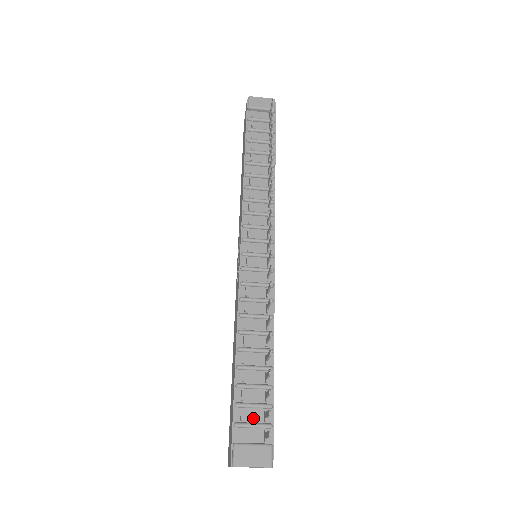
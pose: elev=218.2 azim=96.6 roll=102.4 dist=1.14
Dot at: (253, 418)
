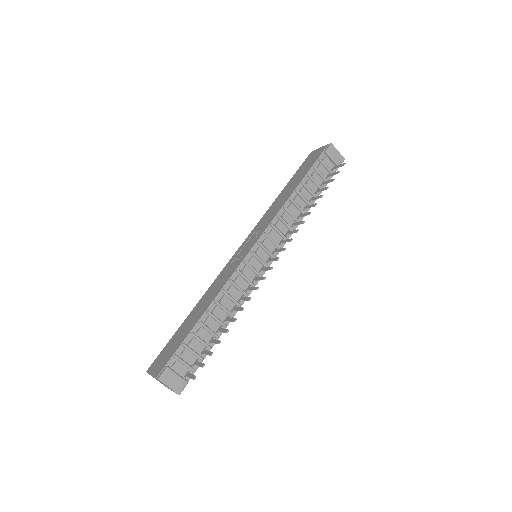
Dot at: (187, 359)
